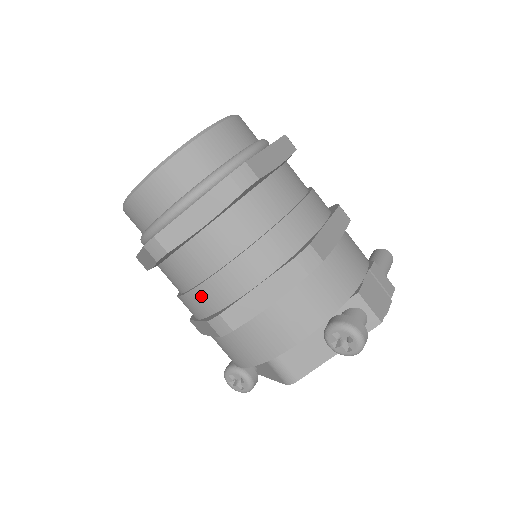
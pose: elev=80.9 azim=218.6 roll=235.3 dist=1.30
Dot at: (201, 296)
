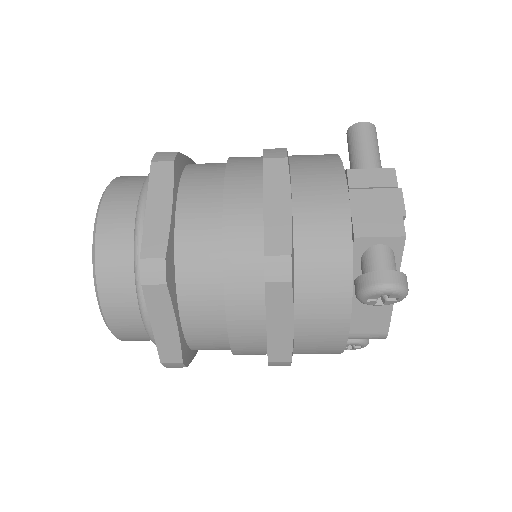
Dot at: (244, 354)
